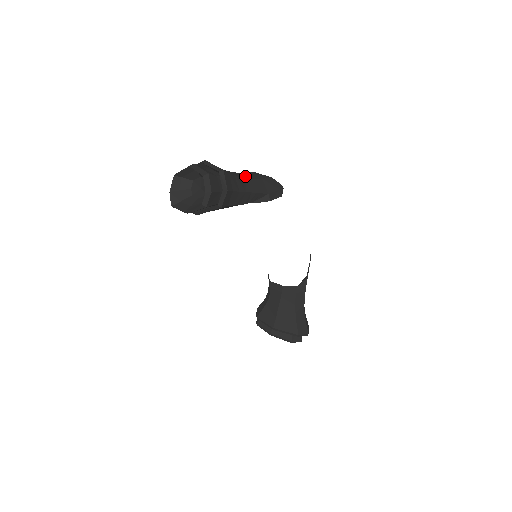
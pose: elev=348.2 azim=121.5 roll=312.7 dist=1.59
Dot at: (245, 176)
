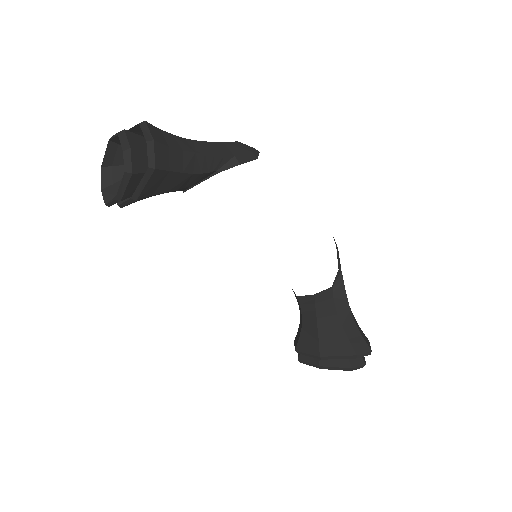
Dot at: occluded
